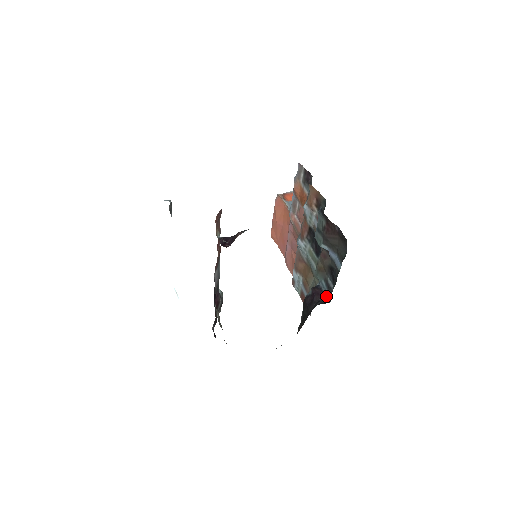
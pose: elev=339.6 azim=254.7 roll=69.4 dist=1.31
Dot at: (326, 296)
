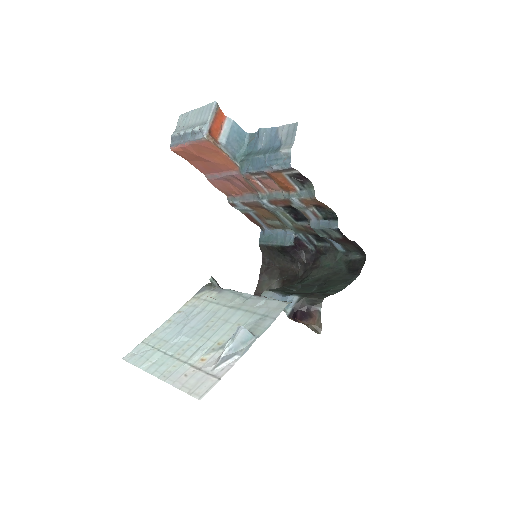
Dot at: (305, 243)
